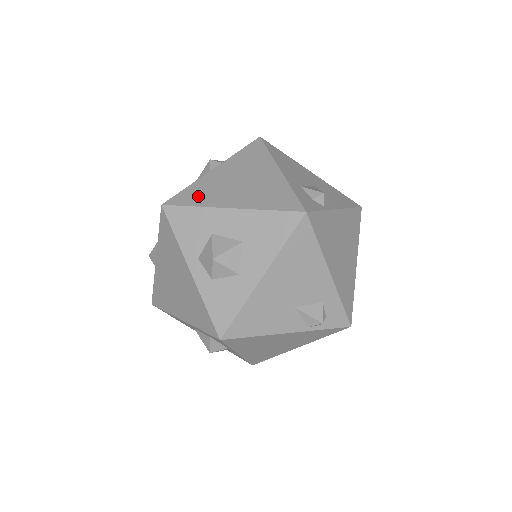
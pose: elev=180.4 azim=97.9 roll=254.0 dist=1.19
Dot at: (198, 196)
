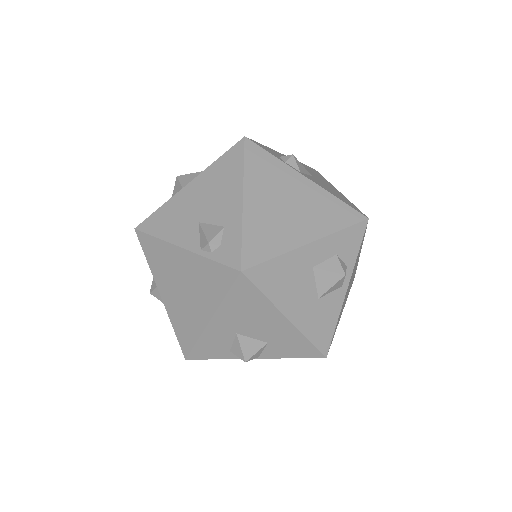
Dot at: occluded
